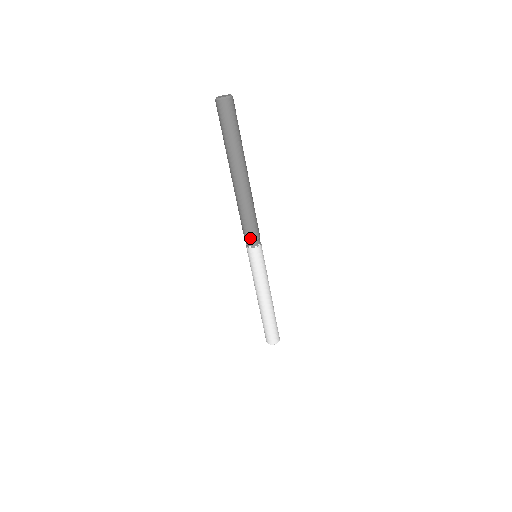
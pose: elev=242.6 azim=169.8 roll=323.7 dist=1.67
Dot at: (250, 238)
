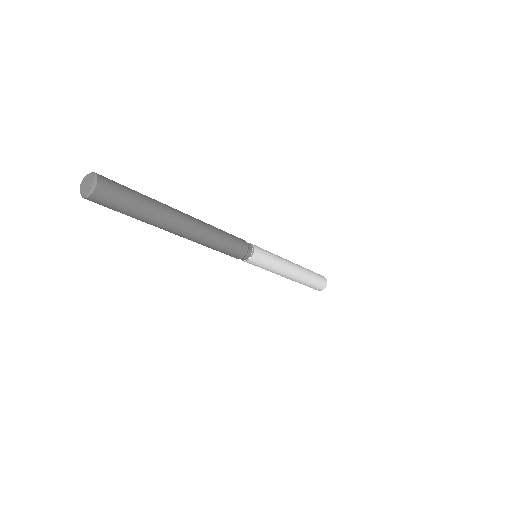
Dot at: occluded
